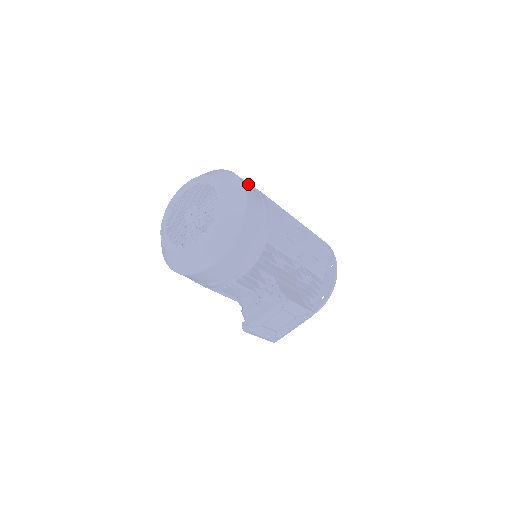
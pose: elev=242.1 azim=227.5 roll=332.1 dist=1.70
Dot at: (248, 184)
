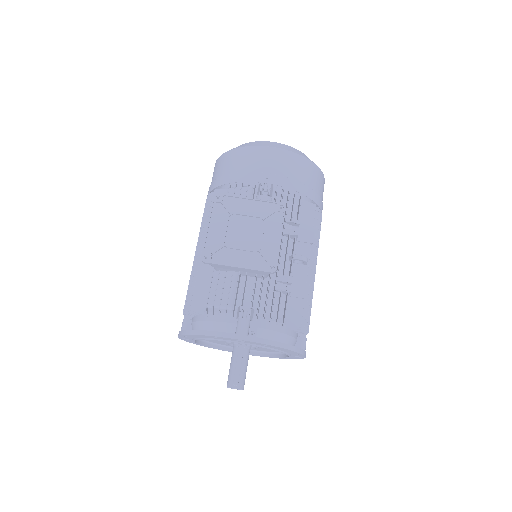
Dot at: occluded
